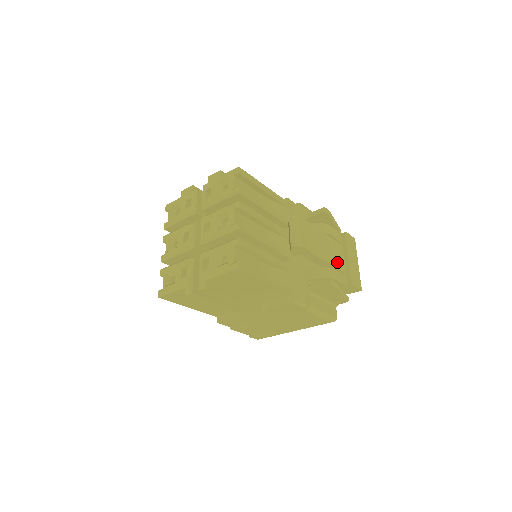
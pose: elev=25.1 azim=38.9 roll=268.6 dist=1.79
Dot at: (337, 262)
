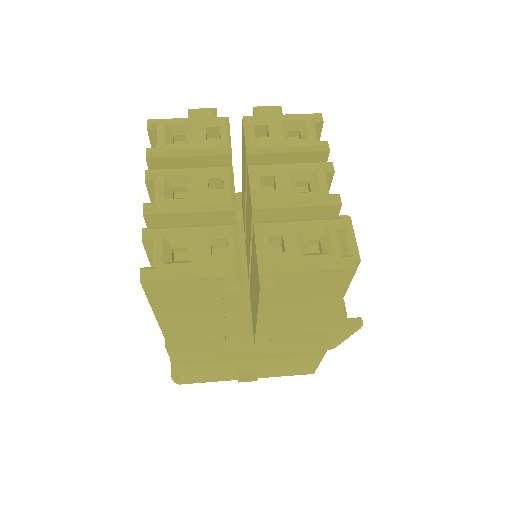
Dot at: occluded
